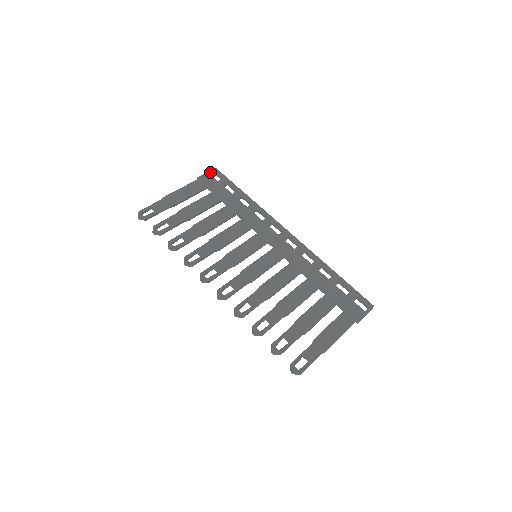
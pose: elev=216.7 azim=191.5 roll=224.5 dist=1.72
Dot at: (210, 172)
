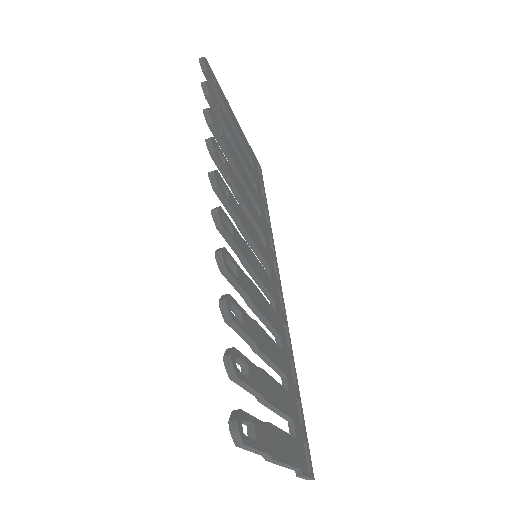
Dot at: occluded
